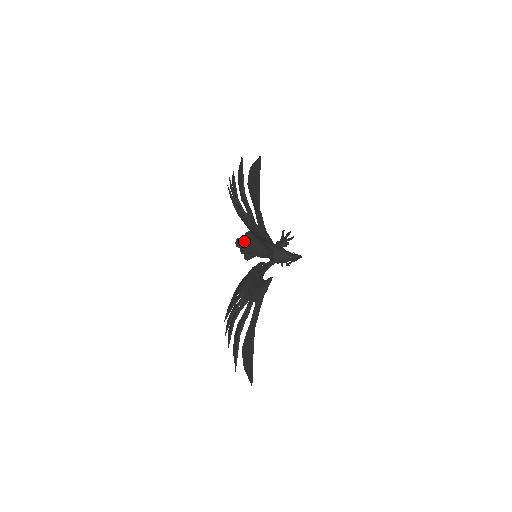
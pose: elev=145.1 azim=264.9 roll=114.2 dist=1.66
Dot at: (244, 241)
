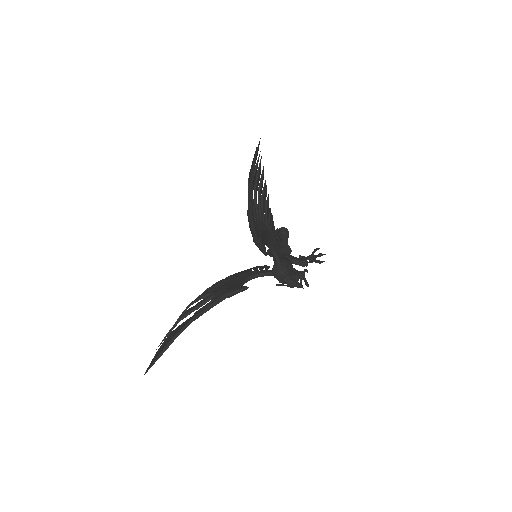
Dot at: (278, 235)
